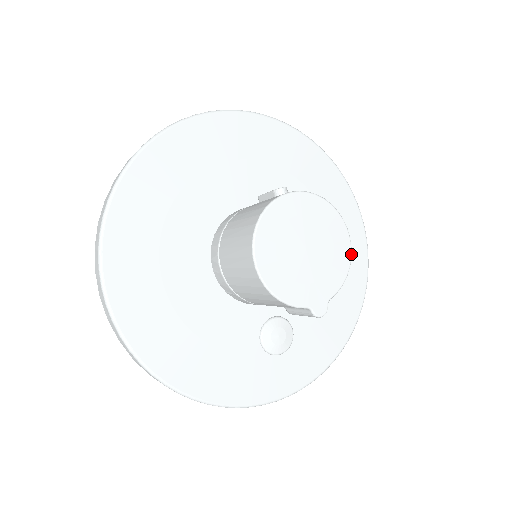
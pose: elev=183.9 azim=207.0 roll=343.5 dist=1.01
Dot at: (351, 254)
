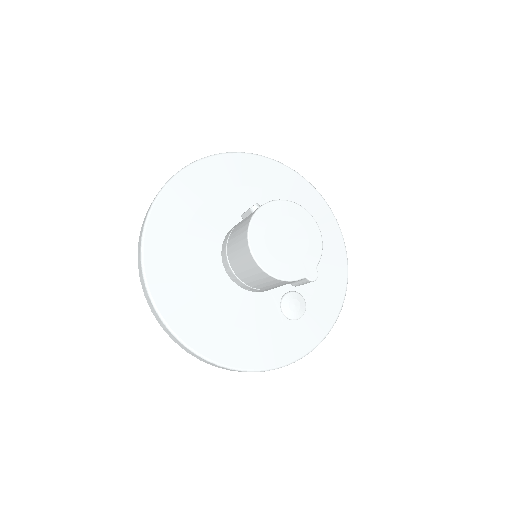
Dot at: (319, 230)
